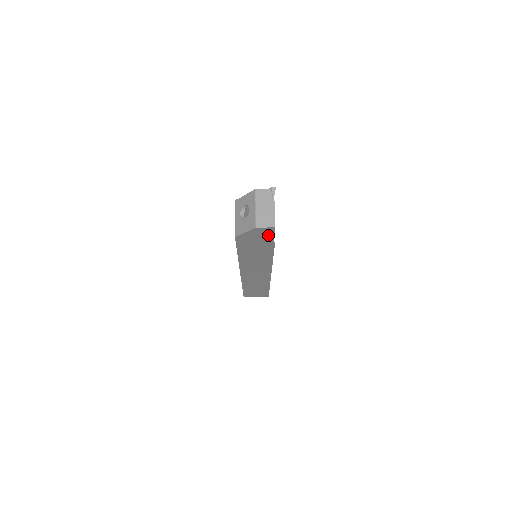
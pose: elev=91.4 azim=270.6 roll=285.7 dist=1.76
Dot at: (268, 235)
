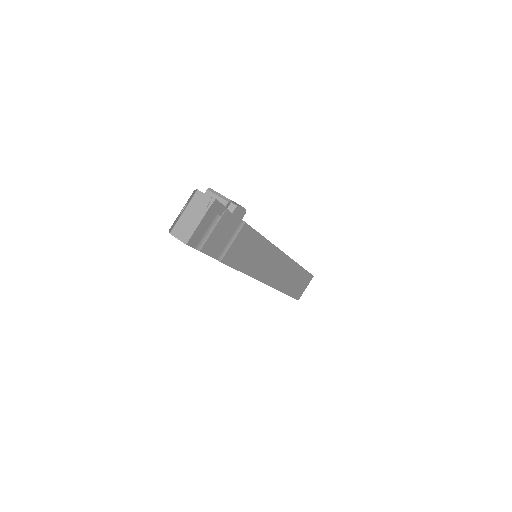
Dot at: occluded
